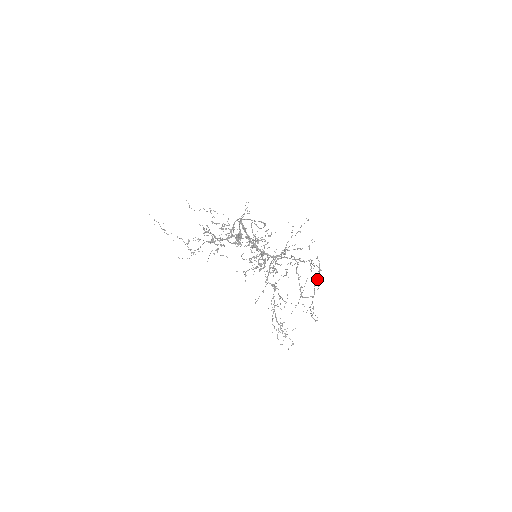
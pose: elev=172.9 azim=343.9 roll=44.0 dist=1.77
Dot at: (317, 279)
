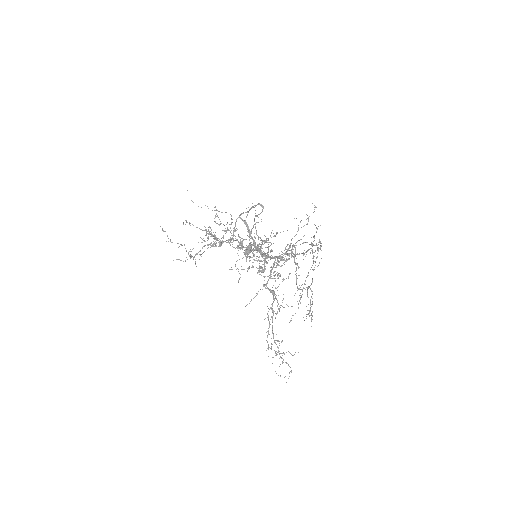
Dot at: (315, 262)
